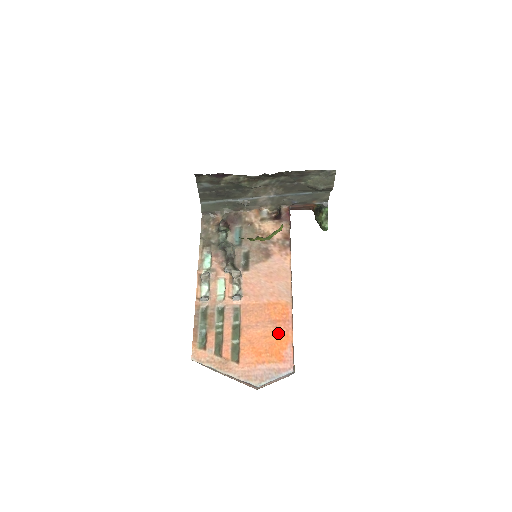
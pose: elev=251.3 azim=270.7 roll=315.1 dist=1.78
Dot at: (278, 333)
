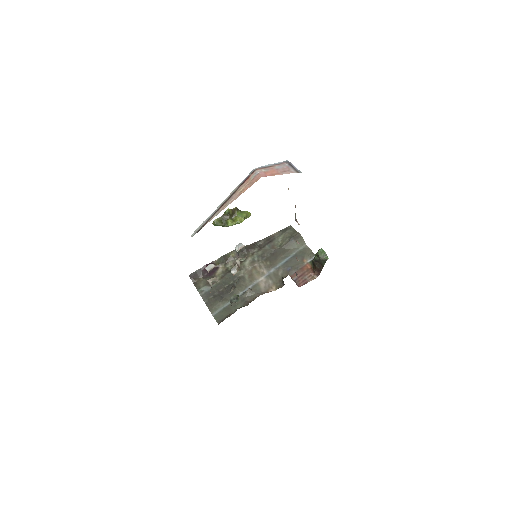
Dot at: occluded
